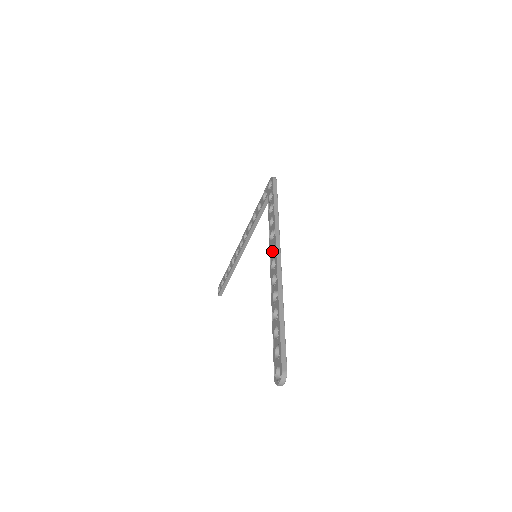
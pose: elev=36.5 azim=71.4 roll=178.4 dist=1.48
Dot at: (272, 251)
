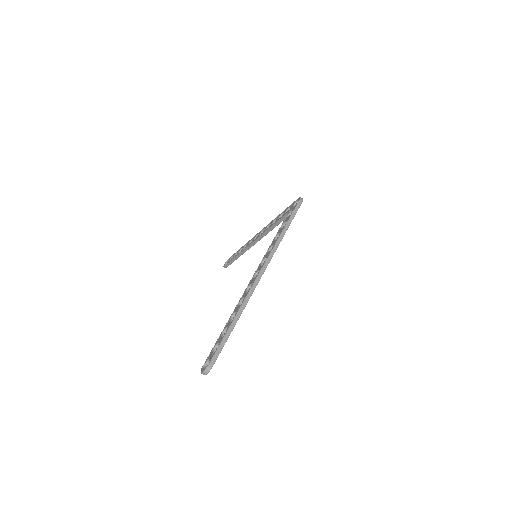
Dot at: (263, 262)
